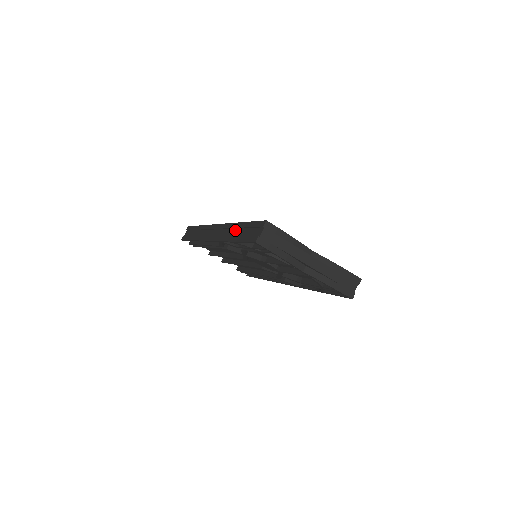
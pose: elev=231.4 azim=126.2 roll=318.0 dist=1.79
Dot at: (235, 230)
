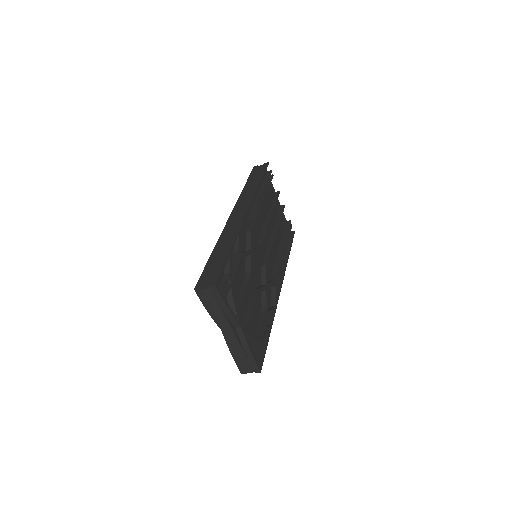
Dot at: (227, 245)
